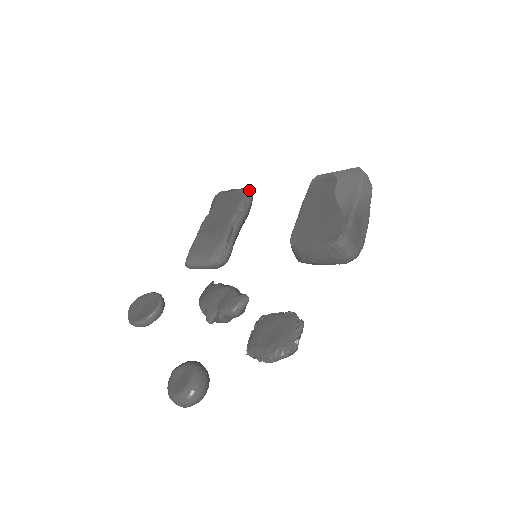
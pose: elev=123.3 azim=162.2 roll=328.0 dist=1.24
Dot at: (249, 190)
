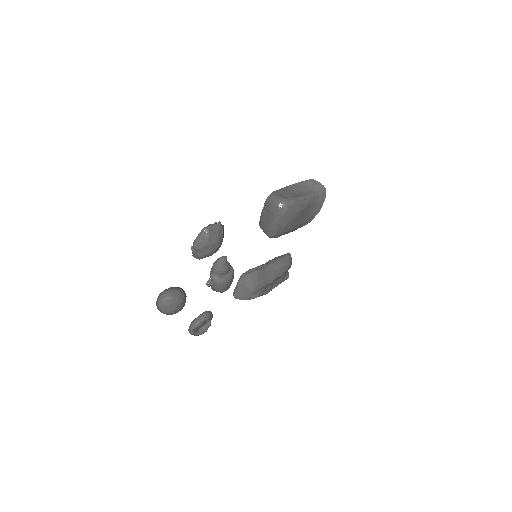
Dot at: (288, 253)
